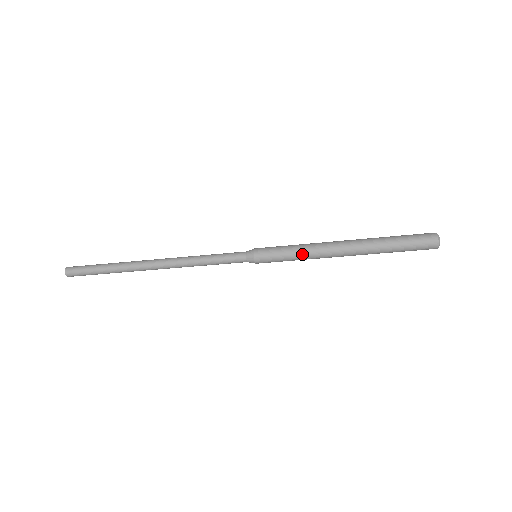
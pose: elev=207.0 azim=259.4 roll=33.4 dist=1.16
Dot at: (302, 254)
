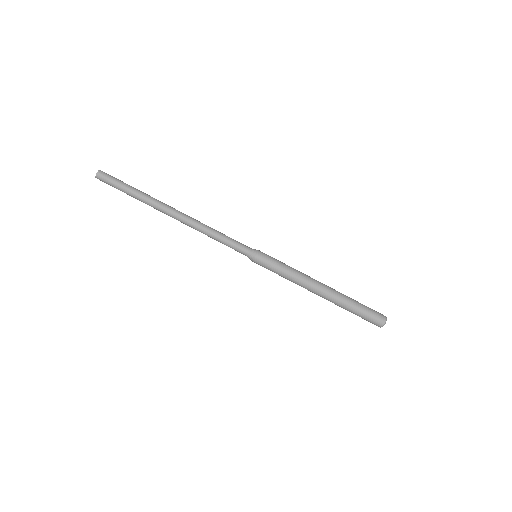
Dot at: (294, 269)
